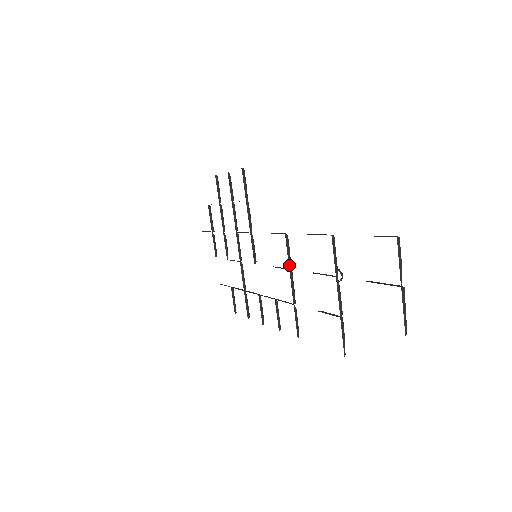
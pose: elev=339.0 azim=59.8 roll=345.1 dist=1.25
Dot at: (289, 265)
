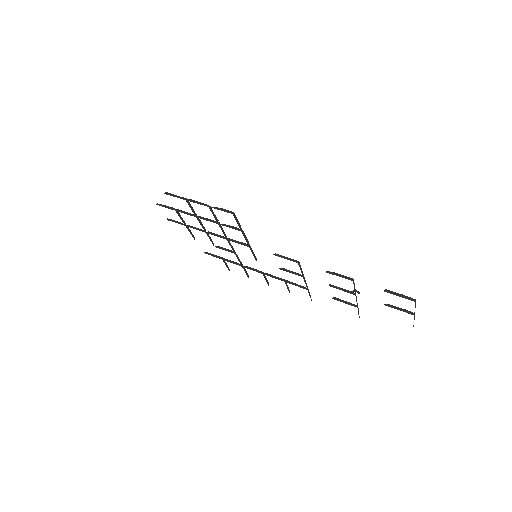
Dot at: (302, 275)
